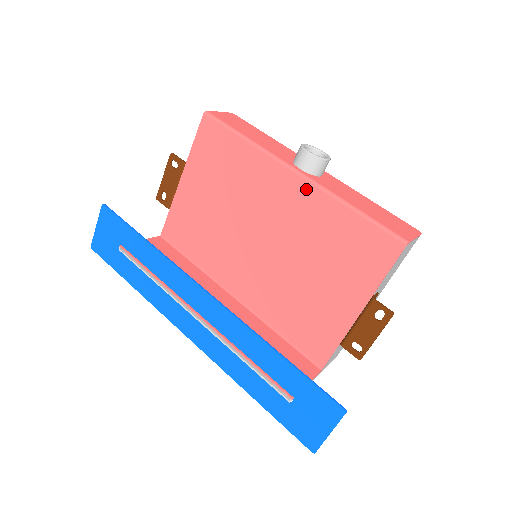
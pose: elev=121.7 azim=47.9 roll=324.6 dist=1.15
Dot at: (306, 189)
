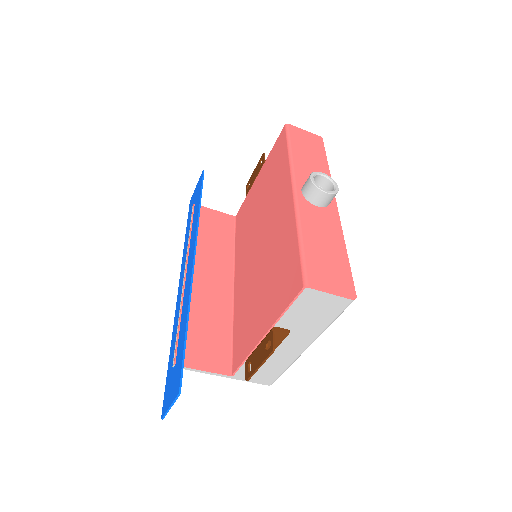
Dot at: (290, 208)
